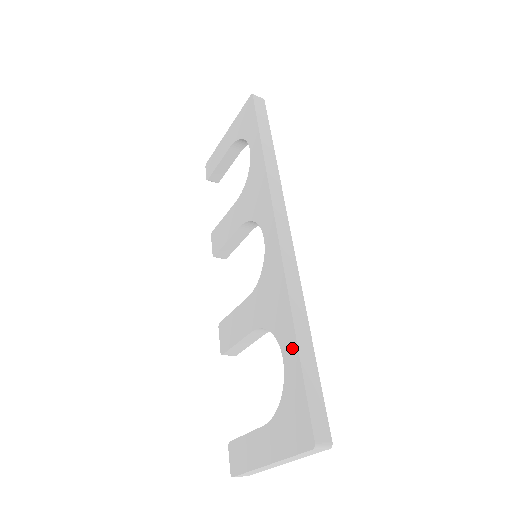
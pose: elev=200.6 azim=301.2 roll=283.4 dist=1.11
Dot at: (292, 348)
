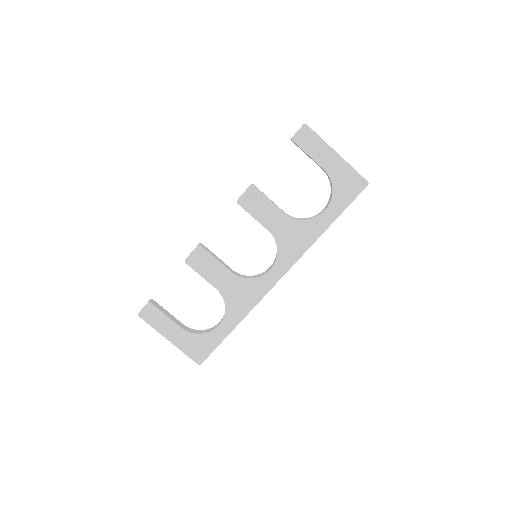
Dot at: (228, 330)
